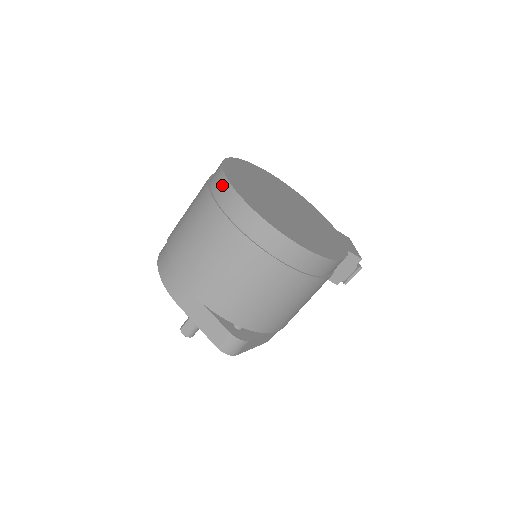
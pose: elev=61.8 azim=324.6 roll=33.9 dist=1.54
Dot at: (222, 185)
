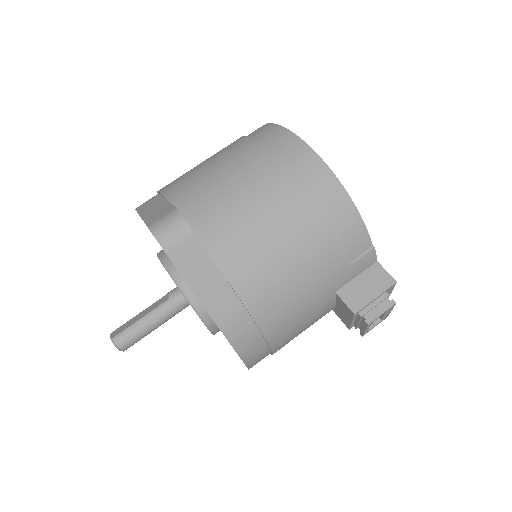
Dot at: occluded
